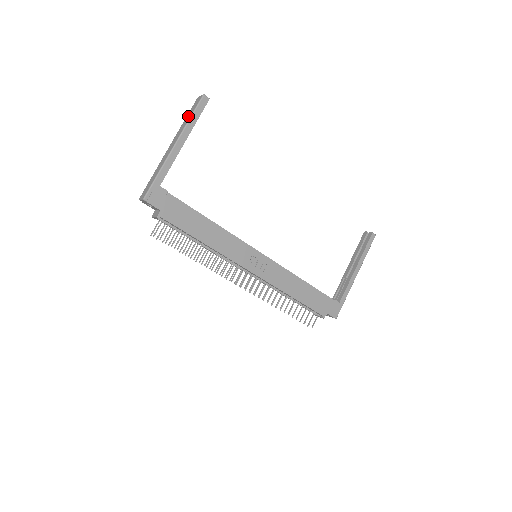
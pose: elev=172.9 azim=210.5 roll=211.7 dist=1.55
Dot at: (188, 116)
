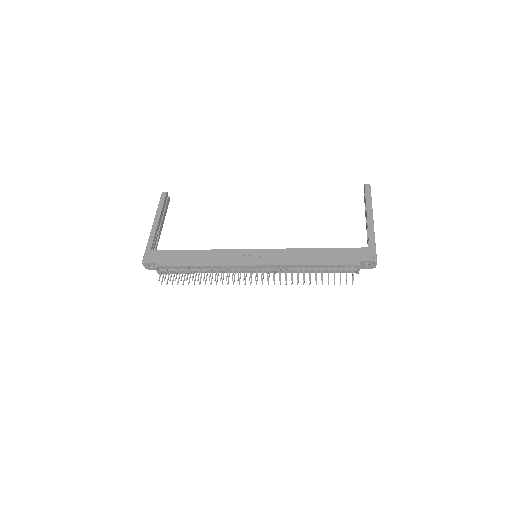
Dot at: occluded
